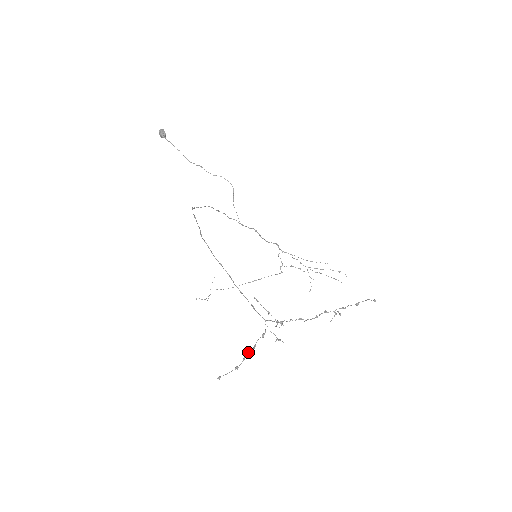
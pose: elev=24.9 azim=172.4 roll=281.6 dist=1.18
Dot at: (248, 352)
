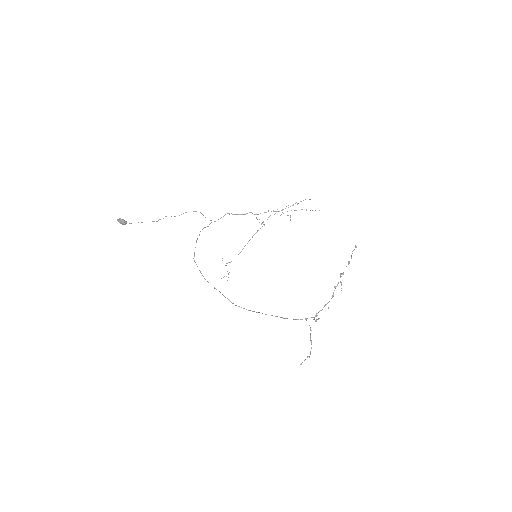
Dot at: occluded
